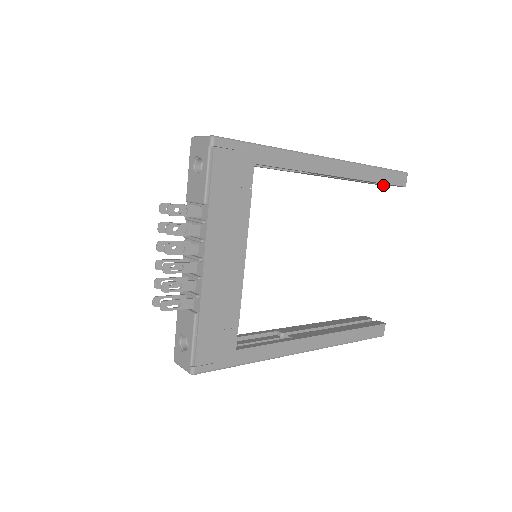
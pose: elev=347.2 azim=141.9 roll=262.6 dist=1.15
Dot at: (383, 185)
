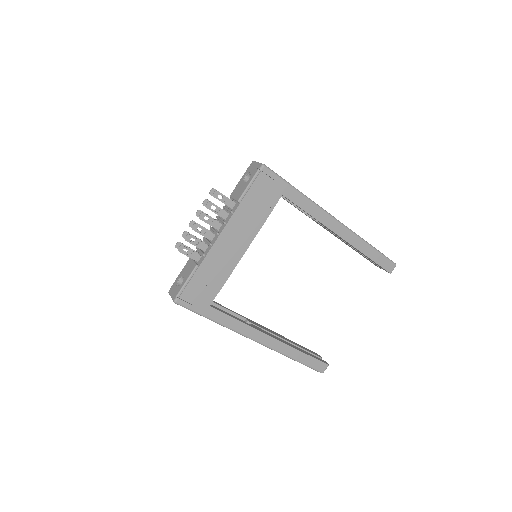
Dot at: (377, 266)
